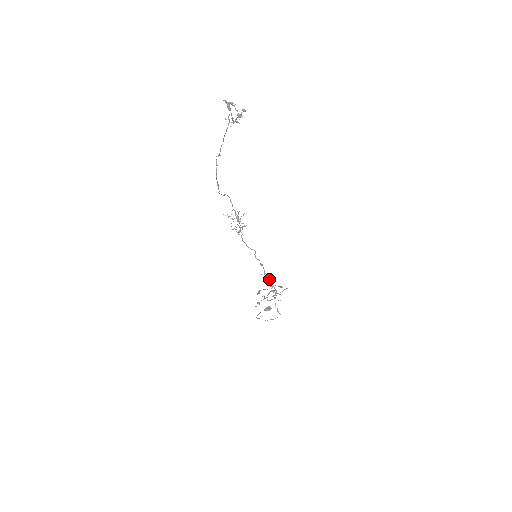
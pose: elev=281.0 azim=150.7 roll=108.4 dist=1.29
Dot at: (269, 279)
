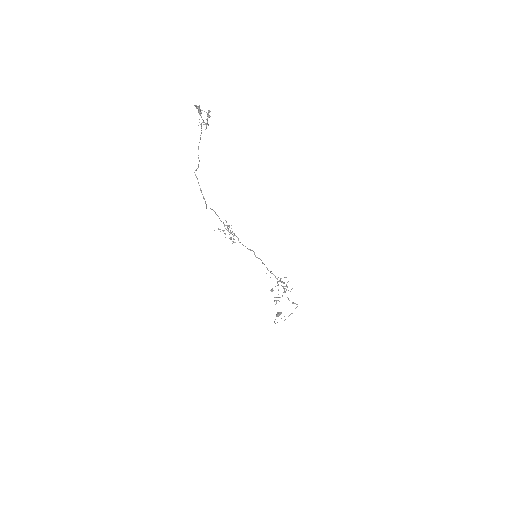
Dot at: (274, 275)
